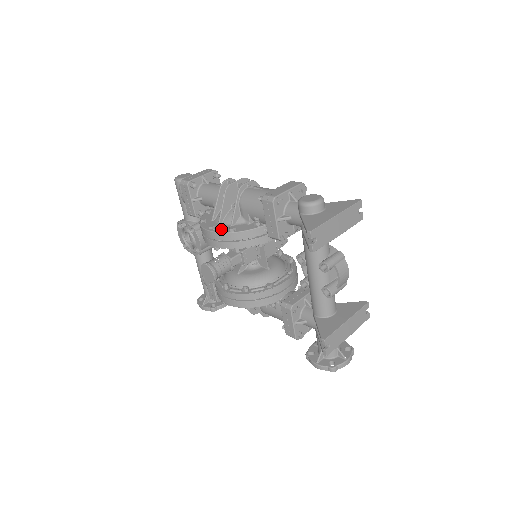
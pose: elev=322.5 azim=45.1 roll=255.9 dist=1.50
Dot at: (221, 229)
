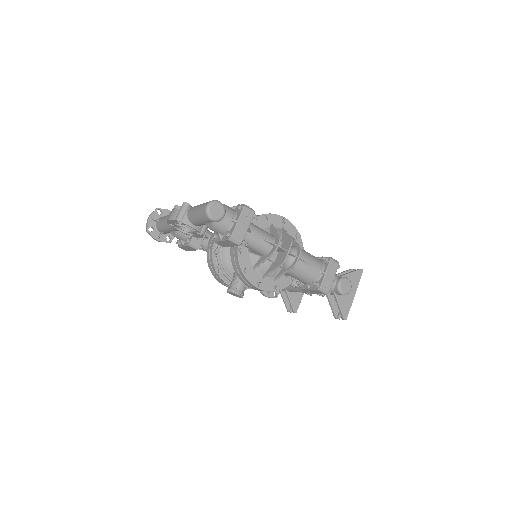
Dot at: (268, 286)
